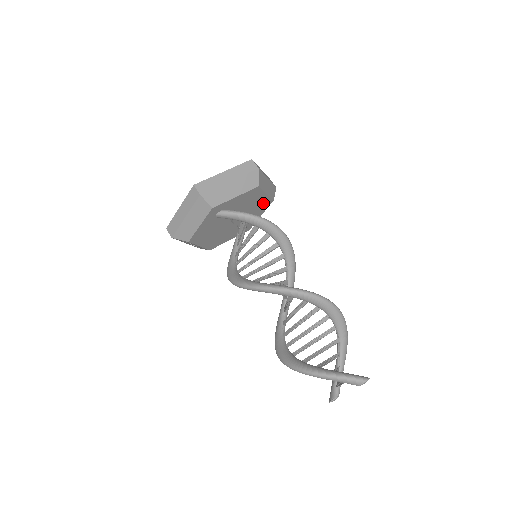
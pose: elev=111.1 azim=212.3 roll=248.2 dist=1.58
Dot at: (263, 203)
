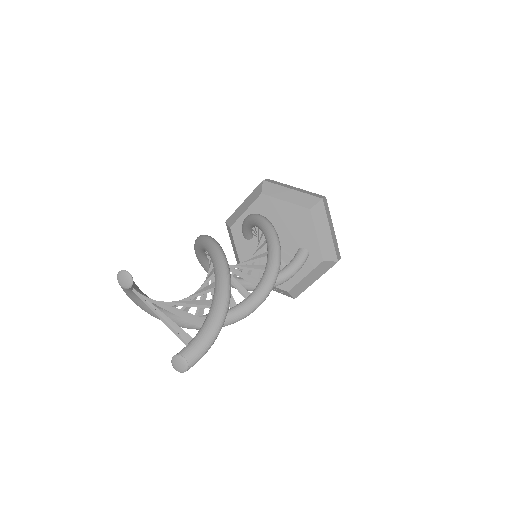
Dot at: (297, 215)
